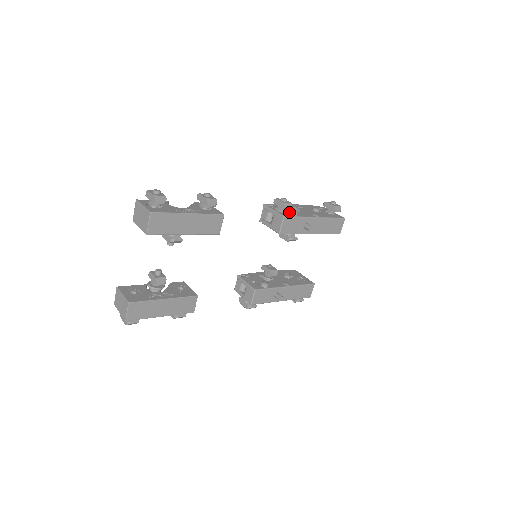
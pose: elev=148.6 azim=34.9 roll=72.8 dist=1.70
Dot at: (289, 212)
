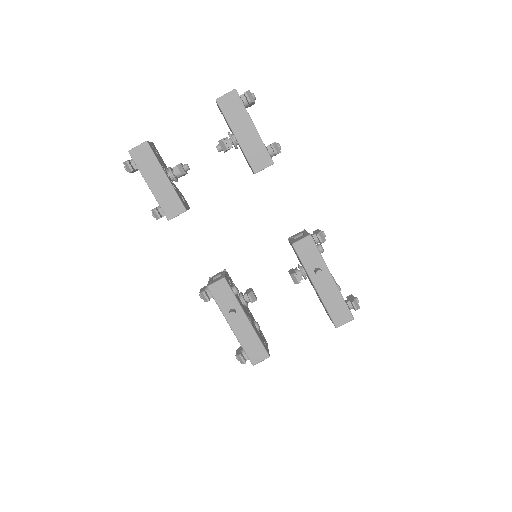
Dot at: (317, 244)
